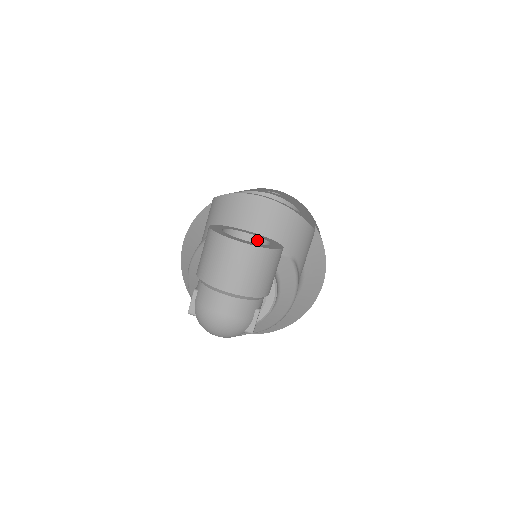
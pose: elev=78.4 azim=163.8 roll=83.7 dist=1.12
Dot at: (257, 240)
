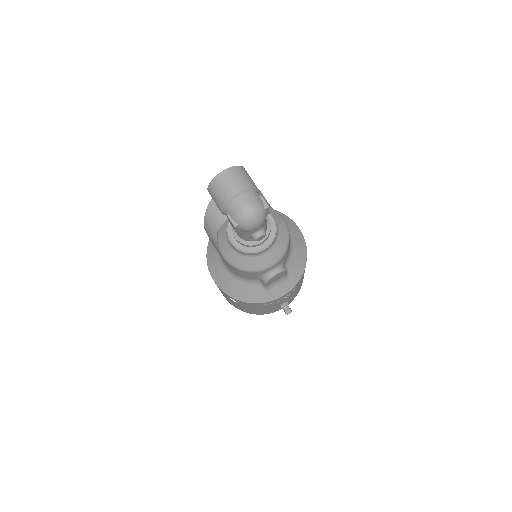
Dot at: occluded
